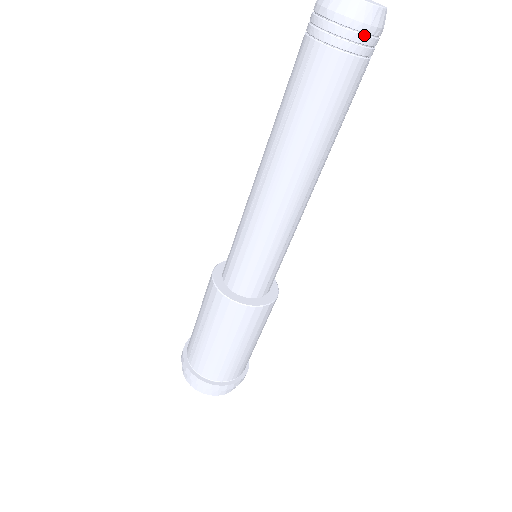
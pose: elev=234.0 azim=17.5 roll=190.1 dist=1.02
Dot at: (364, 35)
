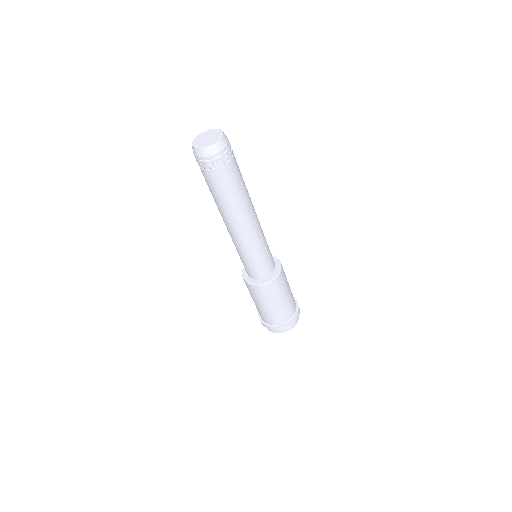
Dot at: (220, 156)
